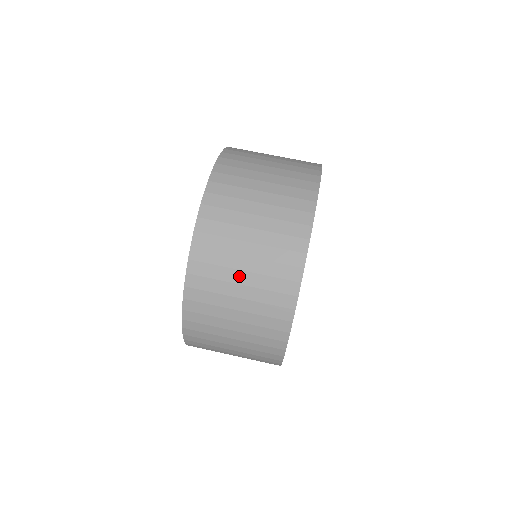
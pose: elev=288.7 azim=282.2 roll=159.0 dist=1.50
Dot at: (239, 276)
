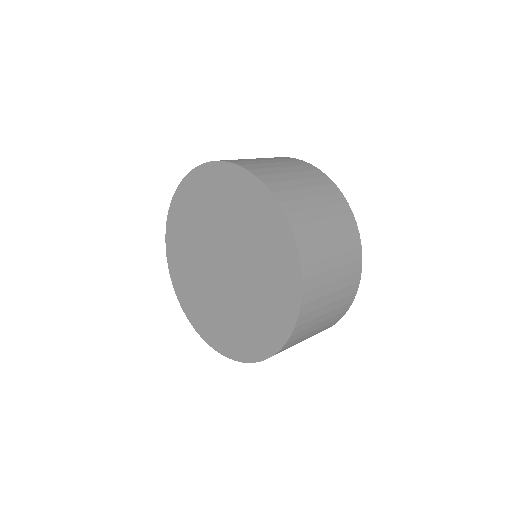
Dot at: (291, 176)
